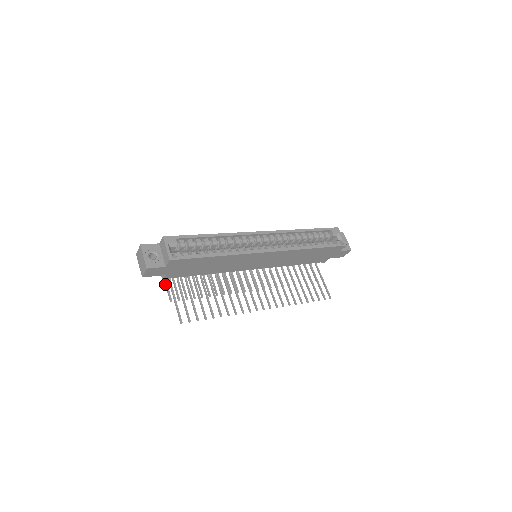
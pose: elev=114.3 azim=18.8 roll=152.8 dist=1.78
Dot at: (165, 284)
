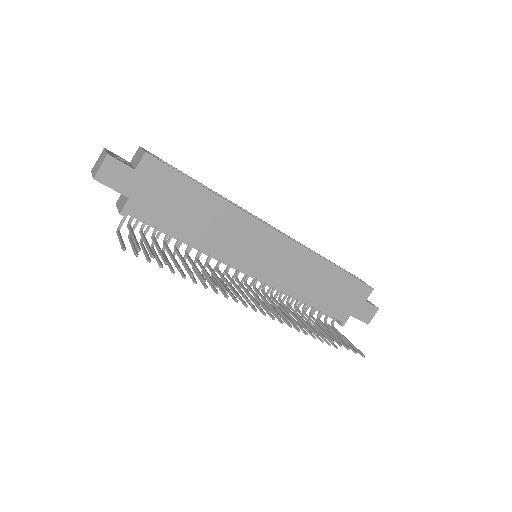
Dot at: (118, 238)
